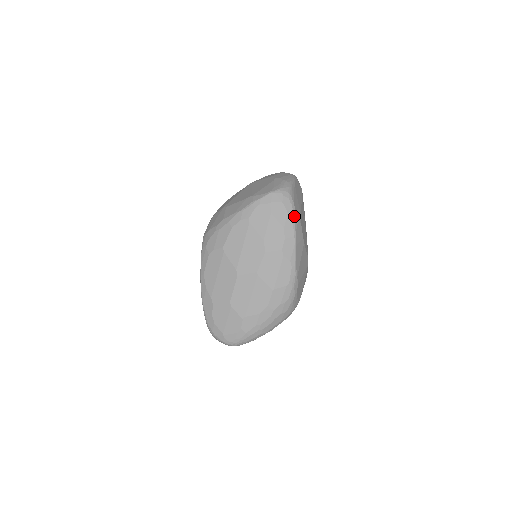
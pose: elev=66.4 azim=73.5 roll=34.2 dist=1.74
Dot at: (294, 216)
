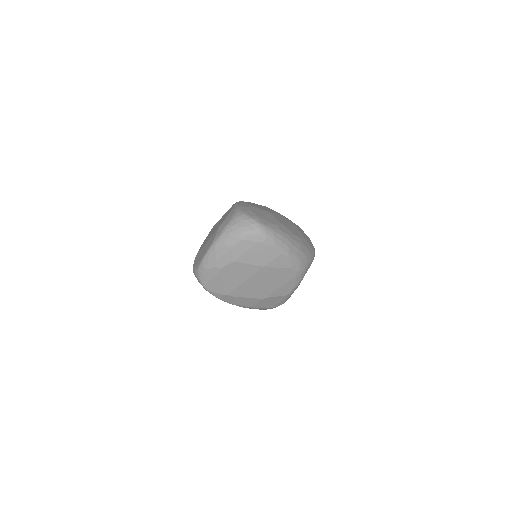
Dot at: occluded
